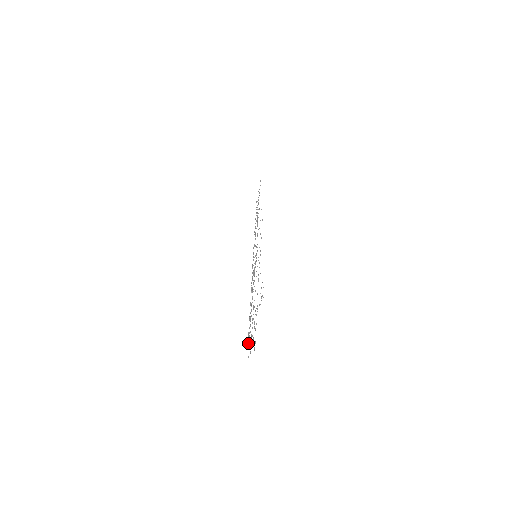
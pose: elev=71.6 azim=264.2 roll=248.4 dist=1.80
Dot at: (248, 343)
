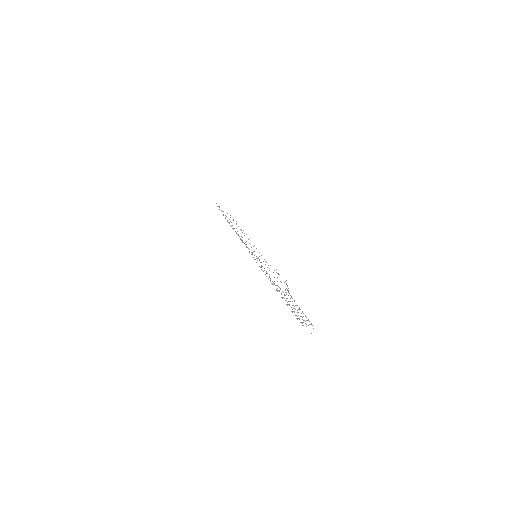
Dot at: (300, 322)
